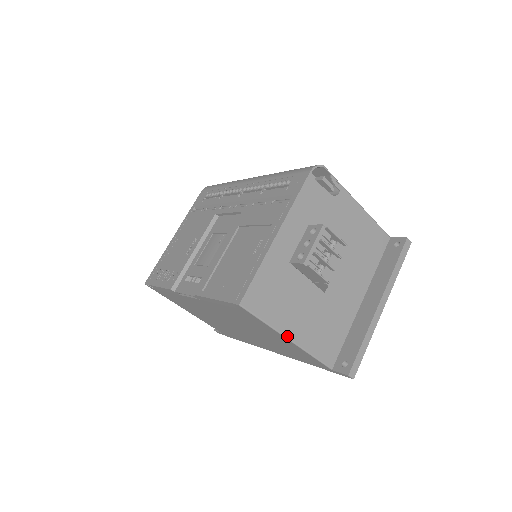
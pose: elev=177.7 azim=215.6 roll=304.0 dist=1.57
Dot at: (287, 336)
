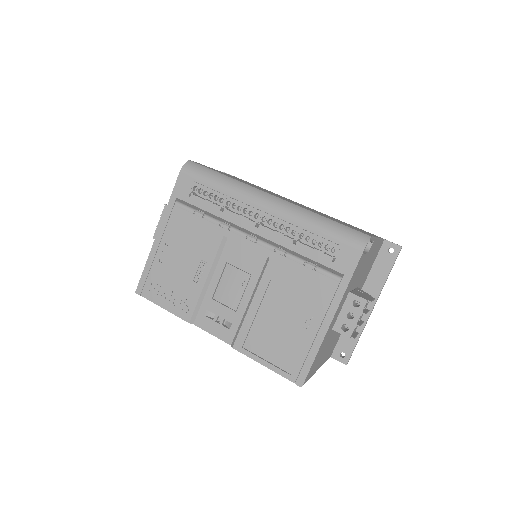
Dot at: occluded
